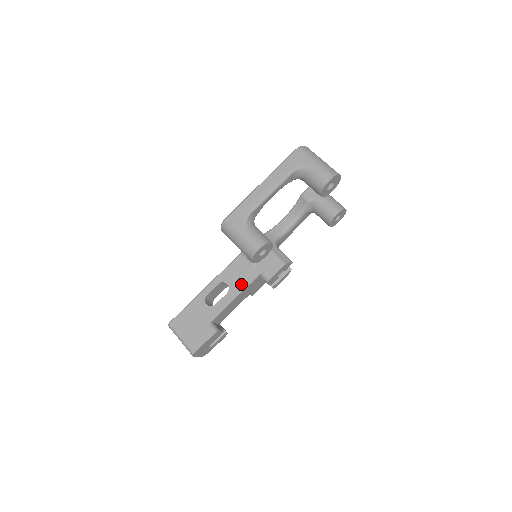
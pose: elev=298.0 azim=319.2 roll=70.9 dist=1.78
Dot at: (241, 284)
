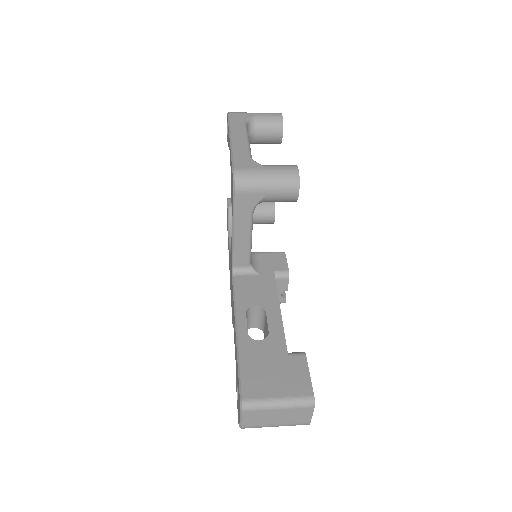
Dot at: (269, 294)
